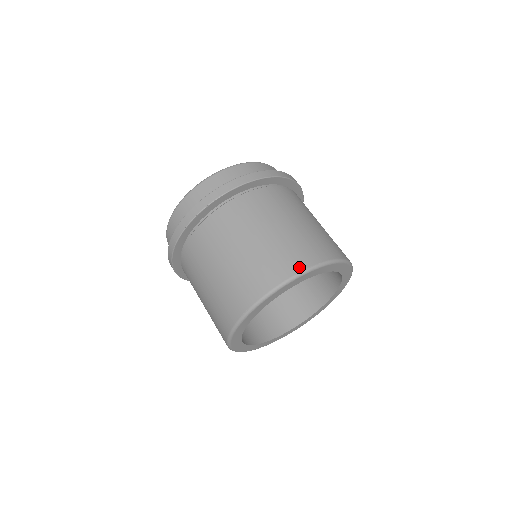
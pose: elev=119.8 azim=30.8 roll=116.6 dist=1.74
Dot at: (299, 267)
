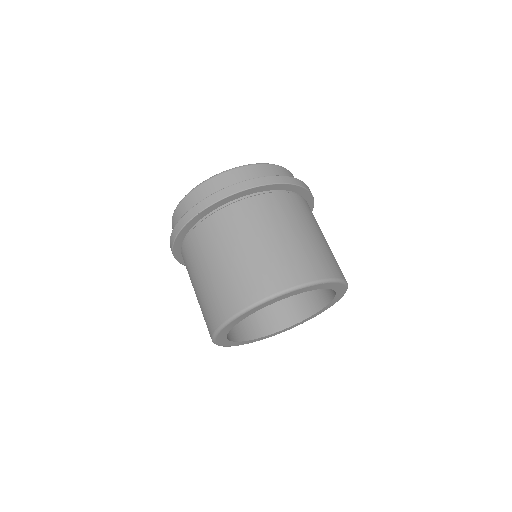
Dot at: (258, 296)
